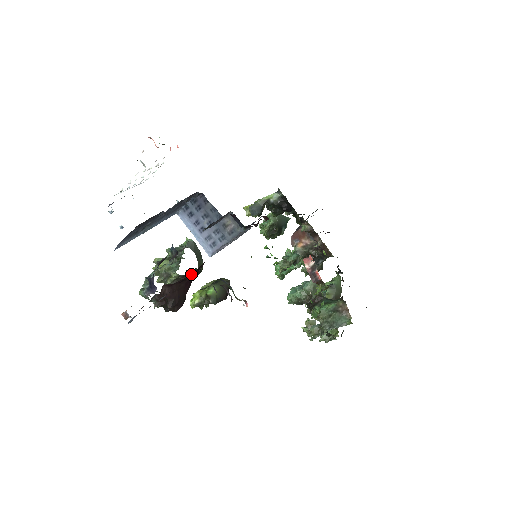
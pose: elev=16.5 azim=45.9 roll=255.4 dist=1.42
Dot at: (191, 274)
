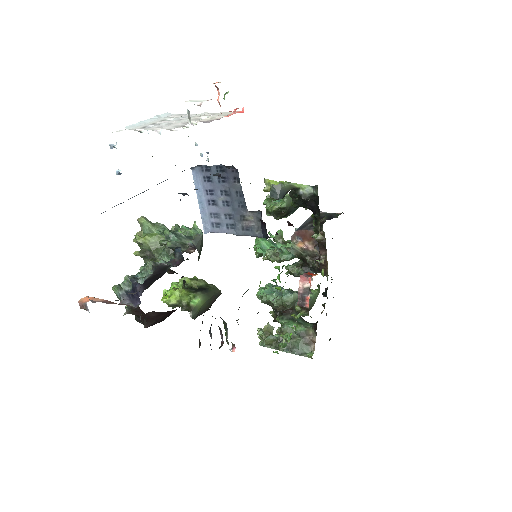
Dot at: (183, 276)
